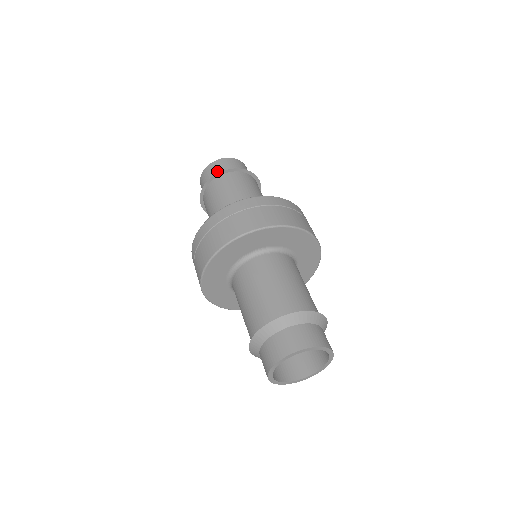
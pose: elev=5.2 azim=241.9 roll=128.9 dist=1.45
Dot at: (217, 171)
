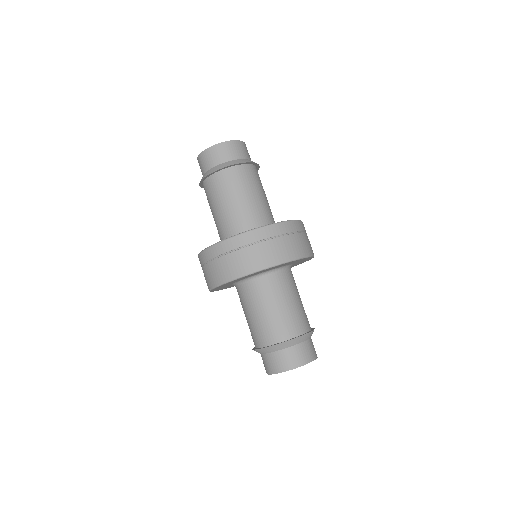
Dot at: (239, 155)
